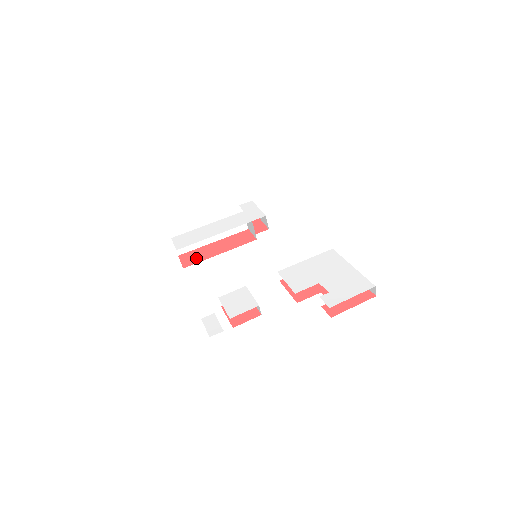
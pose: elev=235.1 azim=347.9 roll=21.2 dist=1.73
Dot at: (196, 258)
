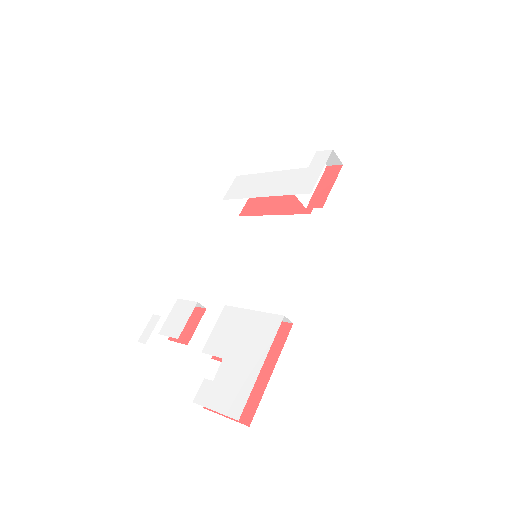
Dot at: (255, 207)
